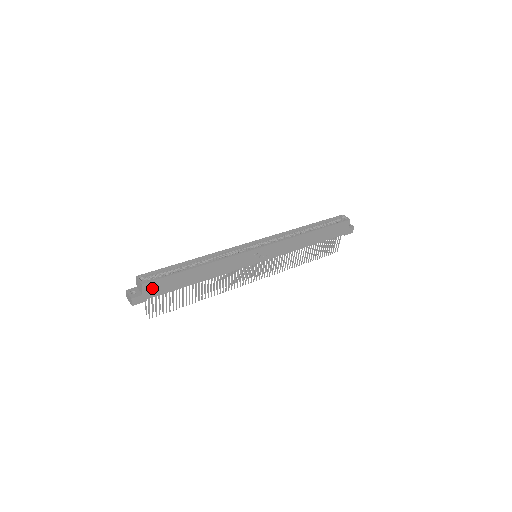
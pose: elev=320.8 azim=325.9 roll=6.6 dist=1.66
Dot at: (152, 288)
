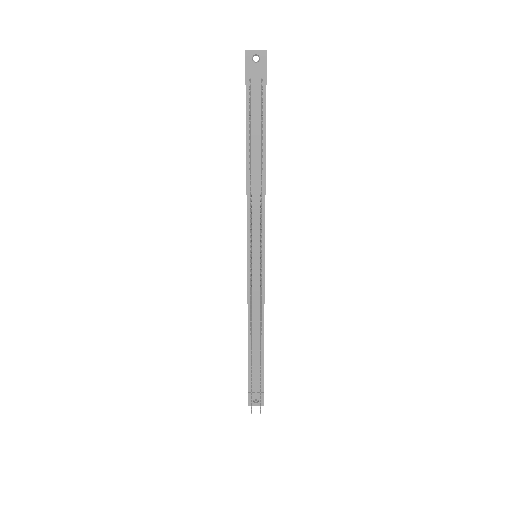
Dot at: occluded
